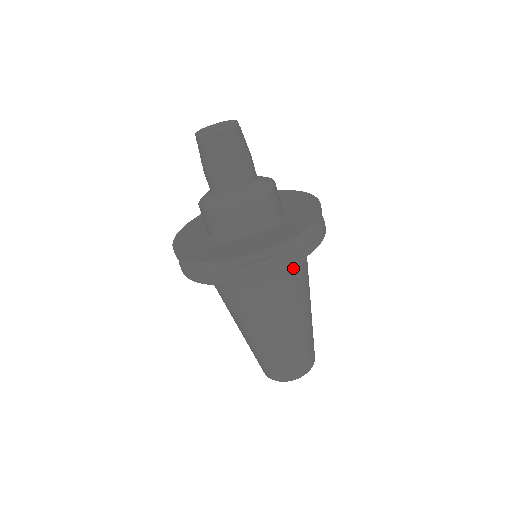
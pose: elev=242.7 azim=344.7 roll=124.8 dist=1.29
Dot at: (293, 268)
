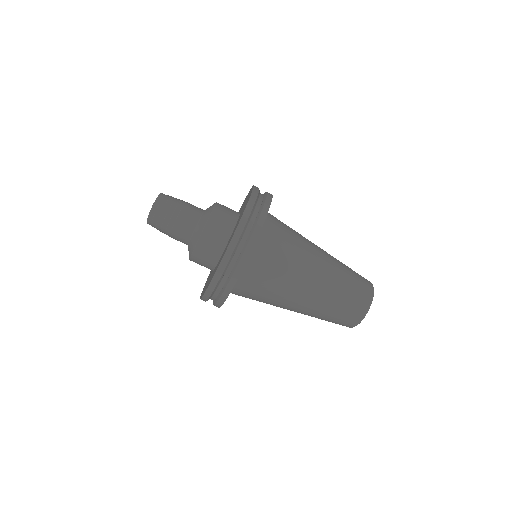
Dot at: (267, 252)
